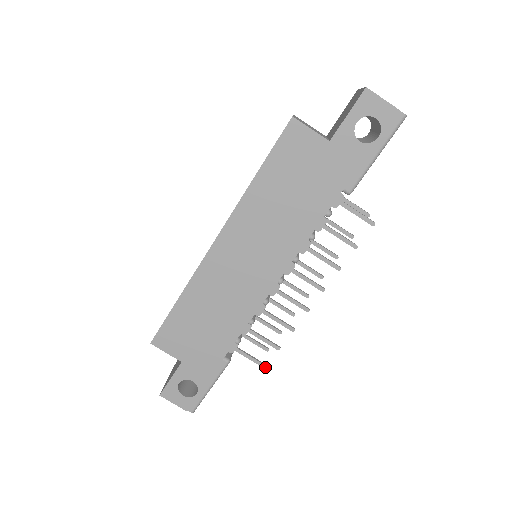
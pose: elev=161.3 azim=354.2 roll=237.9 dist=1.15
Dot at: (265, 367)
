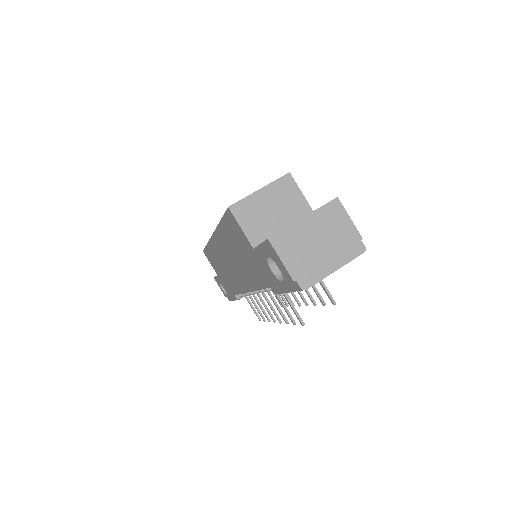
Dot at: (259, 320)
